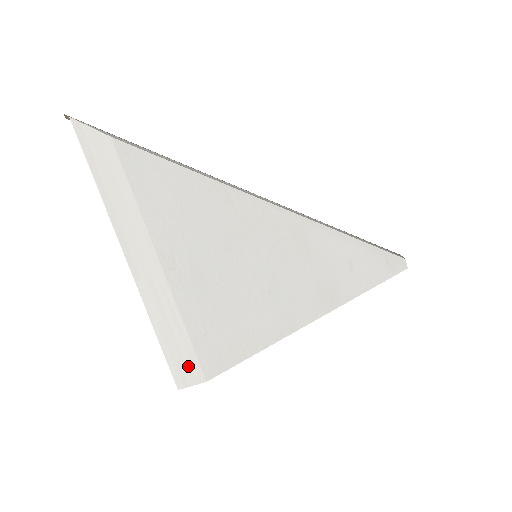
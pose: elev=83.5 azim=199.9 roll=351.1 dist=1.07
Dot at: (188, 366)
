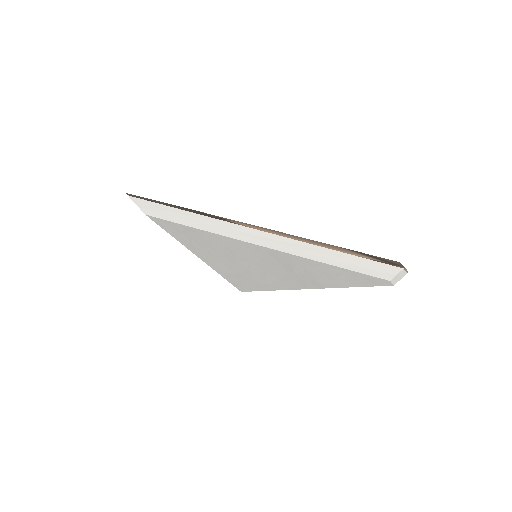
Dot at: occluded
